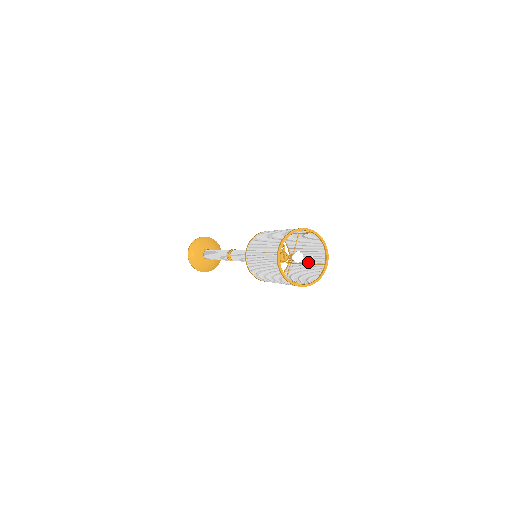
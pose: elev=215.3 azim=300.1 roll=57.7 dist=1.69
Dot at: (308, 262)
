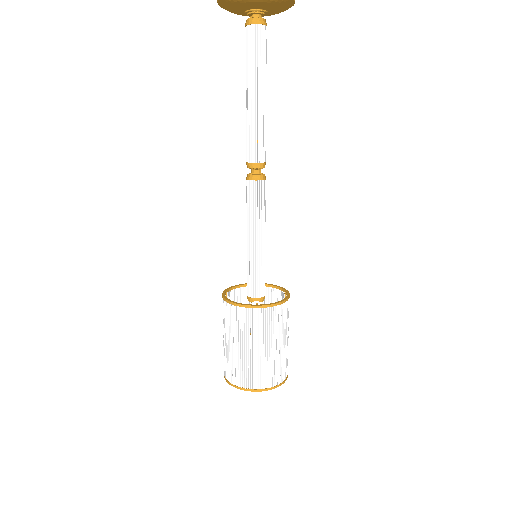
Dot at: occluded
